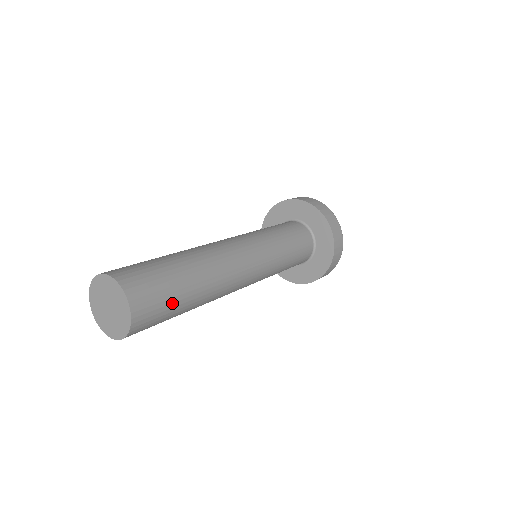
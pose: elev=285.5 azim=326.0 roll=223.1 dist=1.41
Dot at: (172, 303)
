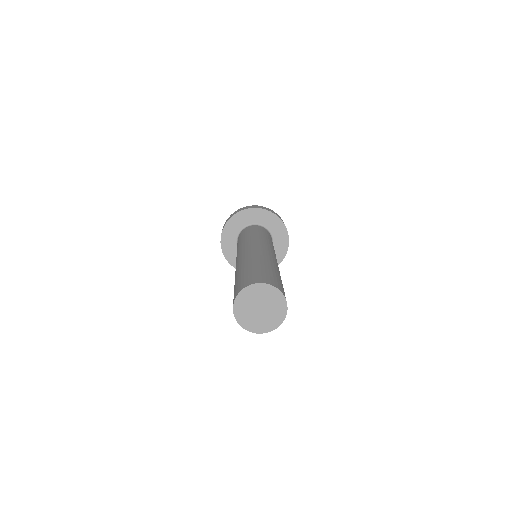
Dot at: occluded
